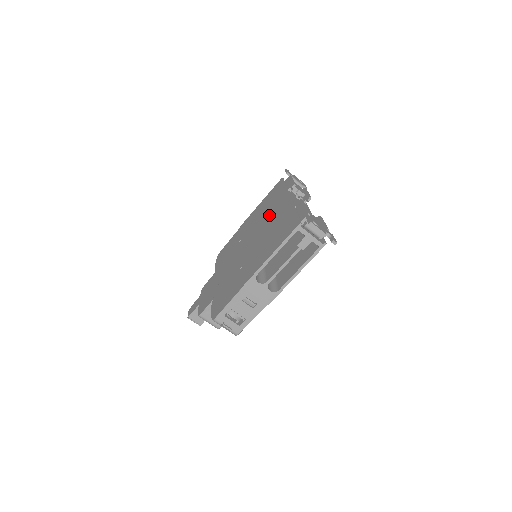
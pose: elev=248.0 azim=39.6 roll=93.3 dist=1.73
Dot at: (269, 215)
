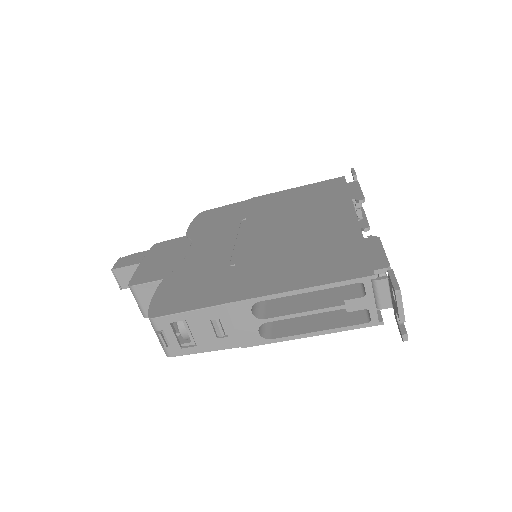
Dot at: (309, 216)
